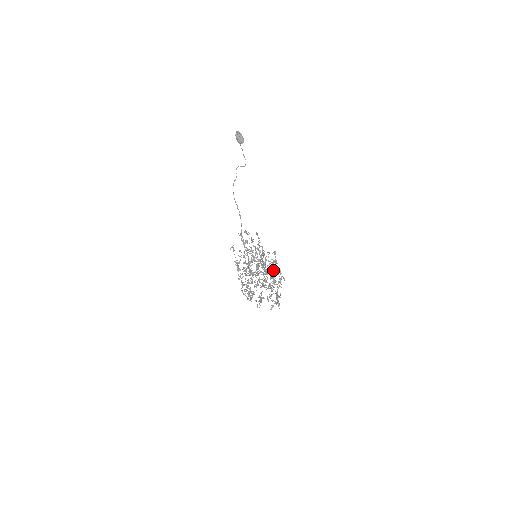
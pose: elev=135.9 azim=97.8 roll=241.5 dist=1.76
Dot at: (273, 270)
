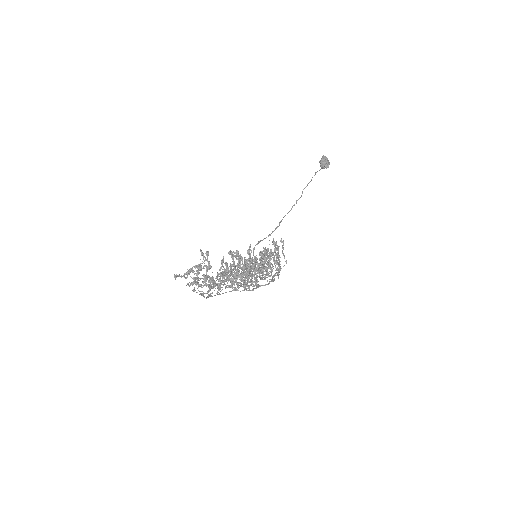
Dot at: occluded
